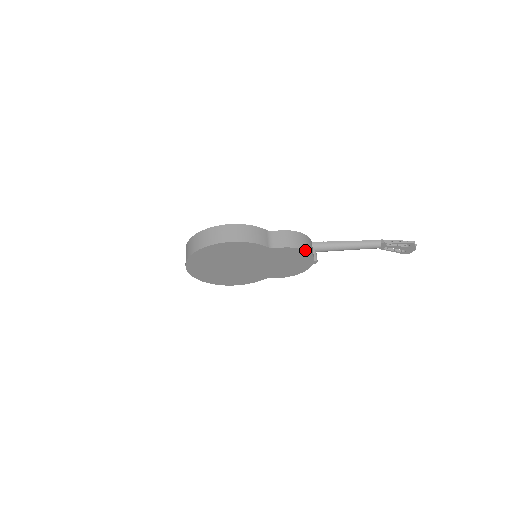
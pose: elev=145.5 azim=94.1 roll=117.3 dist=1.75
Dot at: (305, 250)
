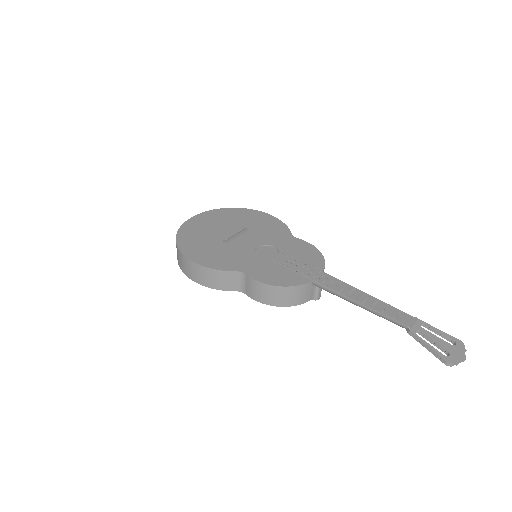
Dot at: (281, 306)
